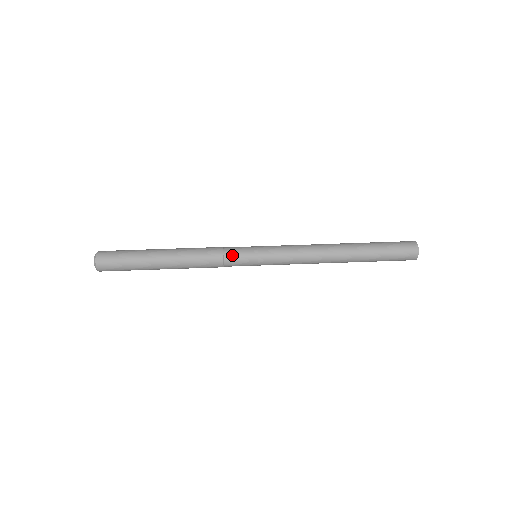
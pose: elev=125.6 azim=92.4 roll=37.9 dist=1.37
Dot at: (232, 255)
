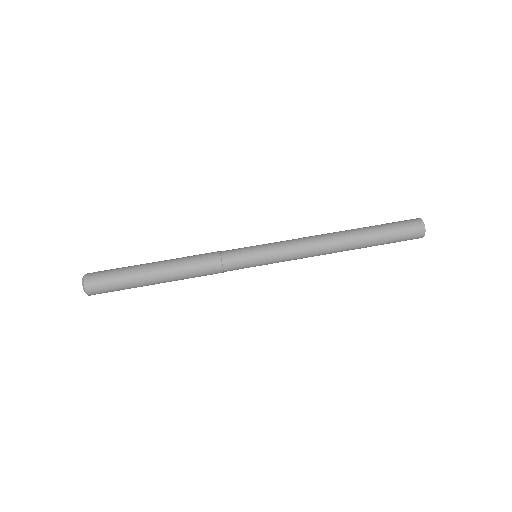
Dot at: (231, 257)
